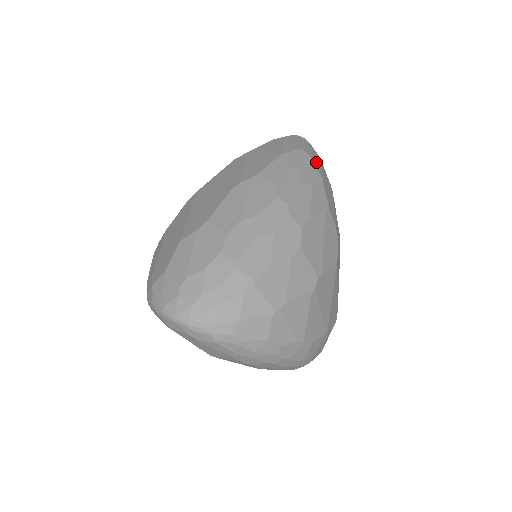
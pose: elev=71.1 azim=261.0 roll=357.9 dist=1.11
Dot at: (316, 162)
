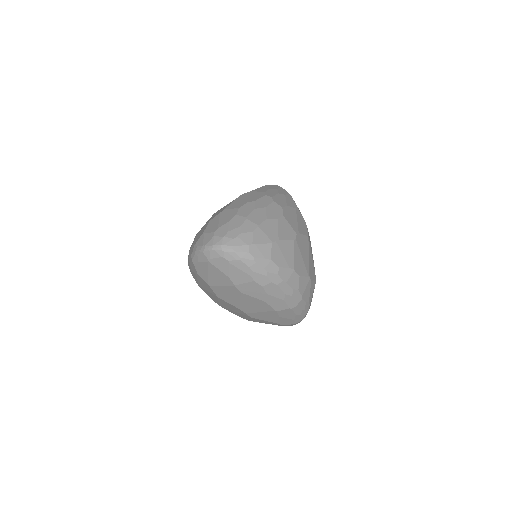
Dot at: occluded
